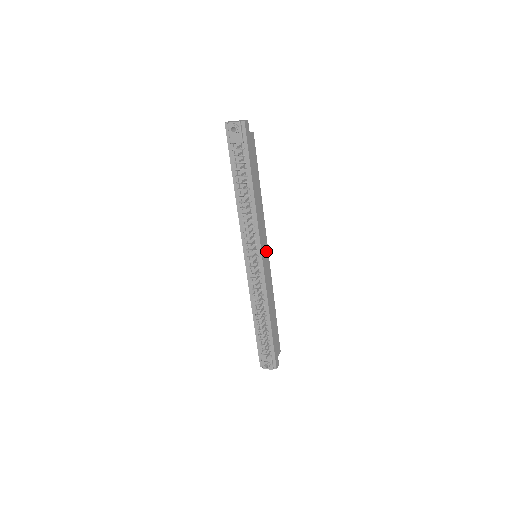
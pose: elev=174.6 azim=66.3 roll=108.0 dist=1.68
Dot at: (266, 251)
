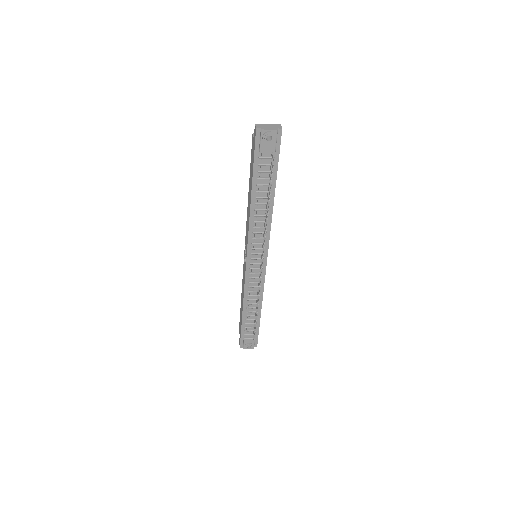
Dot at: occluded
